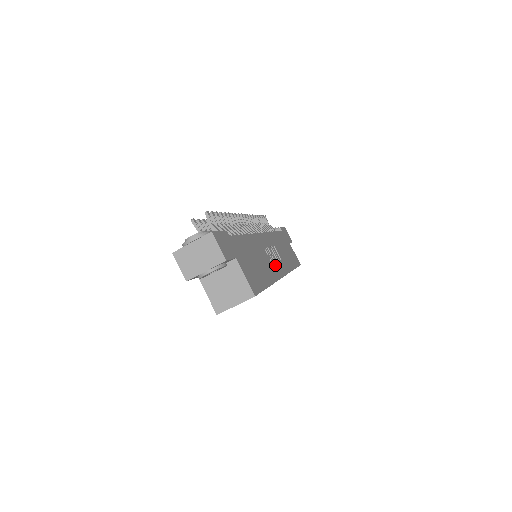
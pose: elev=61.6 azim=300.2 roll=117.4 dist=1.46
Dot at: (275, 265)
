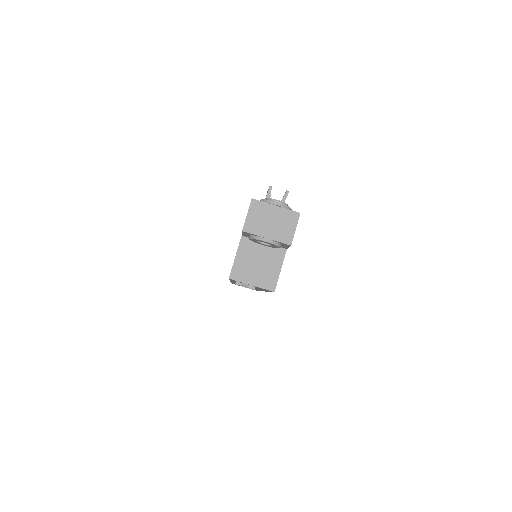
Dot at: occluded
